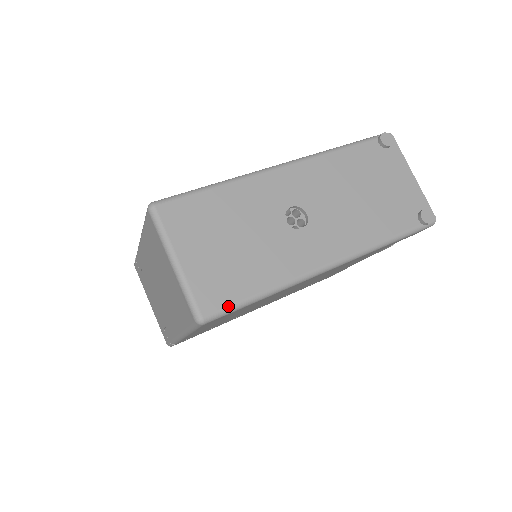
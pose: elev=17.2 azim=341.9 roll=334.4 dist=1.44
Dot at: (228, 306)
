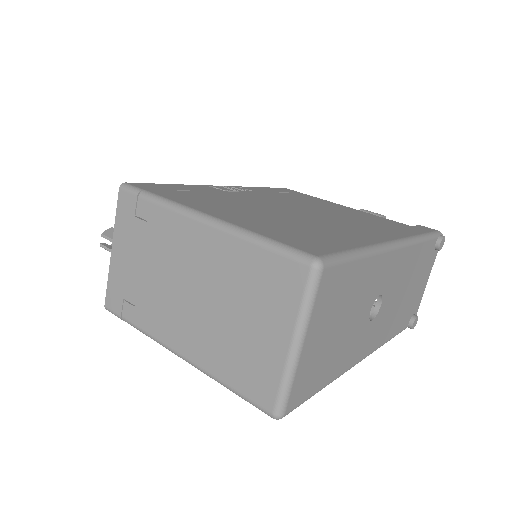
Dot at: (303, 402)
